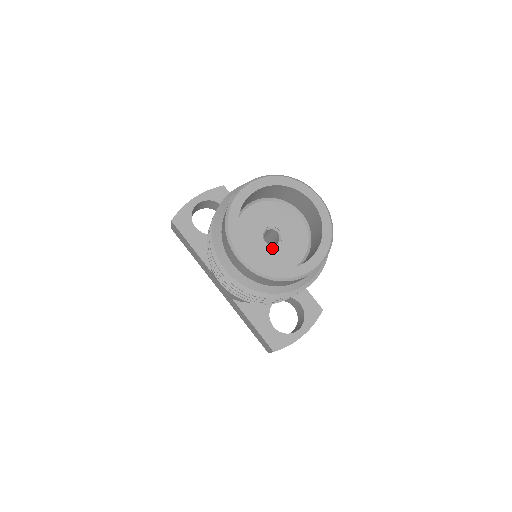
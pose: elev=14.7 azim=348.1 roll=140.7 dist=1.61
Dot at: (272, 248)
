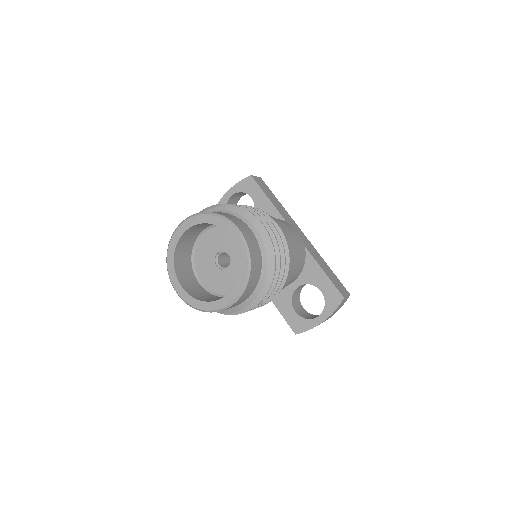
Dot at: (223, 271)
